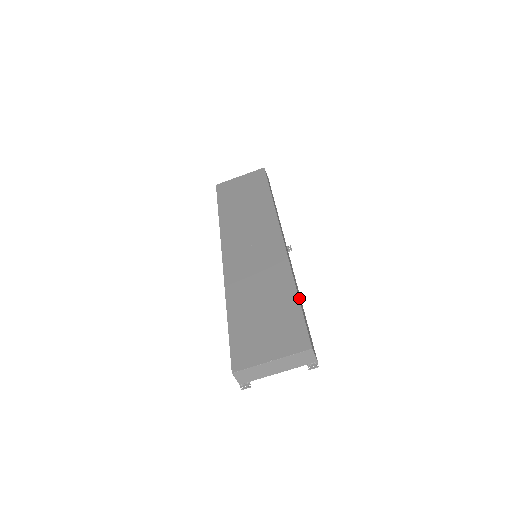
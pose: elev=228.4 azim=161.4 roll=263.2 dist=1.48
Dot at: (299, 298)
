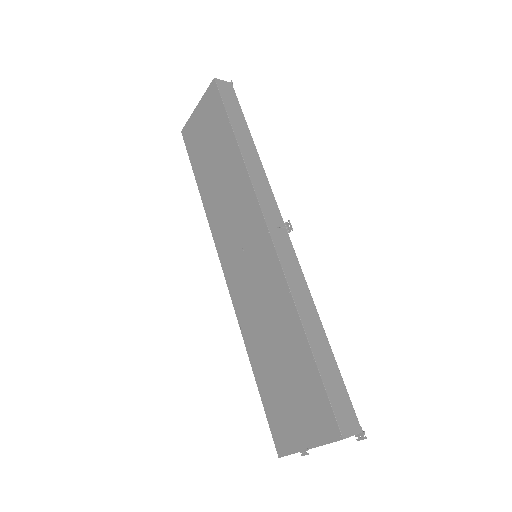
Dot at: (313, 343)
